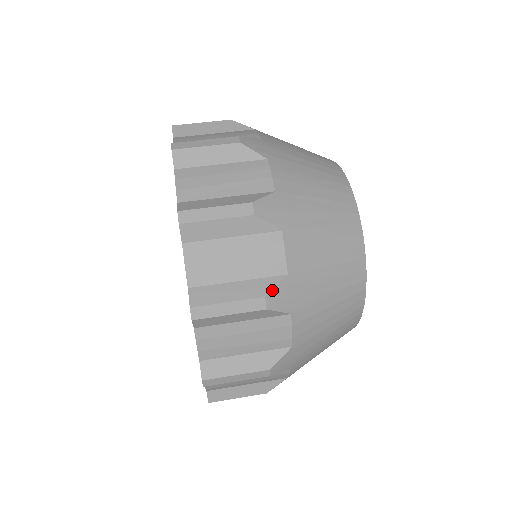
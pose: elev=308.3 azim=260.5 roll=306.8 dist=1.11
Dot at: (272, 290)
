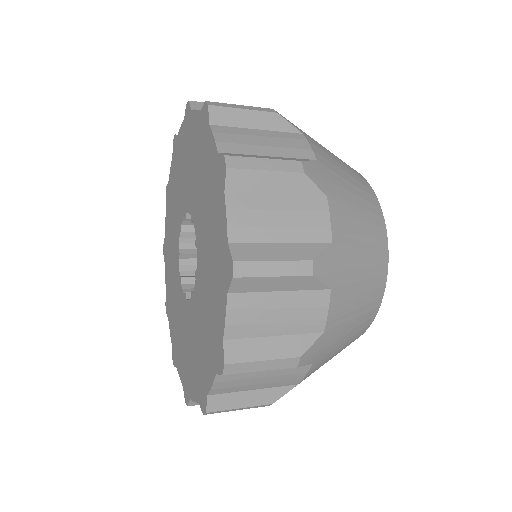
Dot at: (306, 161)
